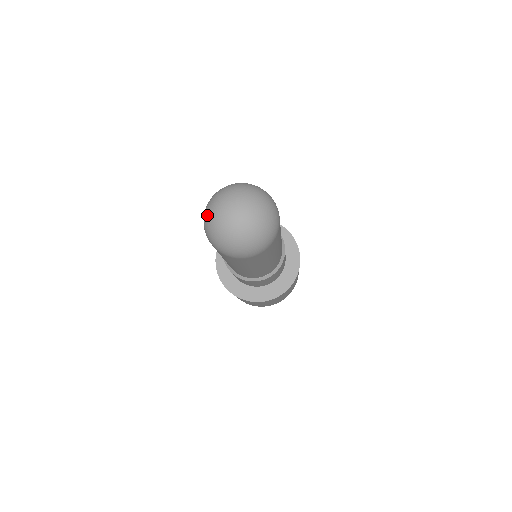
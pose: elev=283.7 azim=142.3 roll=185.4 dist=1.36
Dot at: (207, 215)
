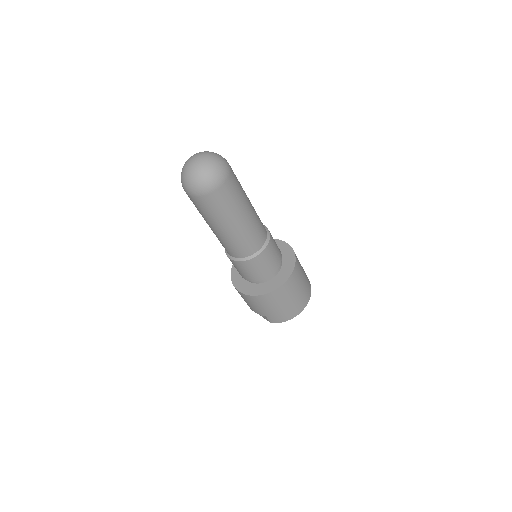
Dot at: (181, 174)
